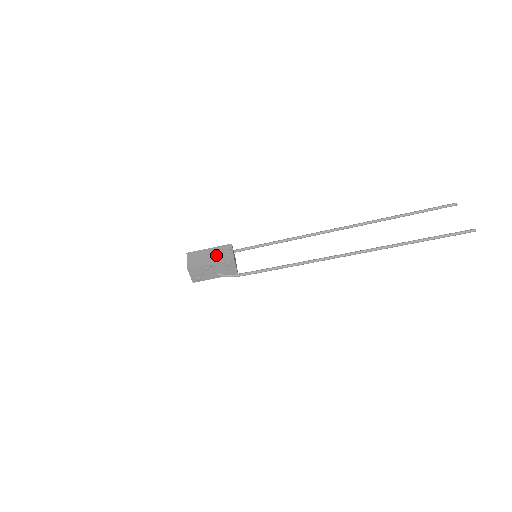
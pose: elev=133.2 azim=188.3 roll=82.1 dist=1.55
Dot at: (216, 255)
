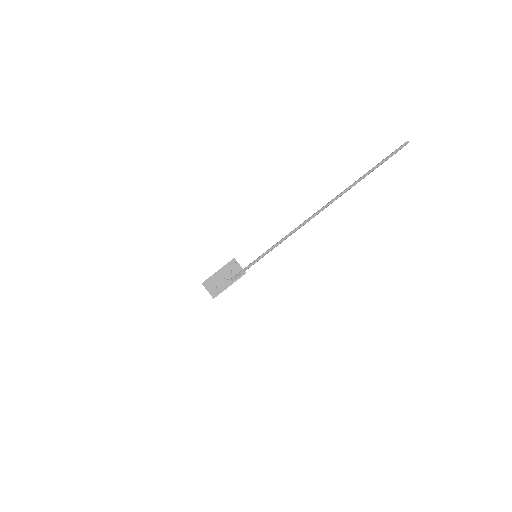
Dot at: occluded
